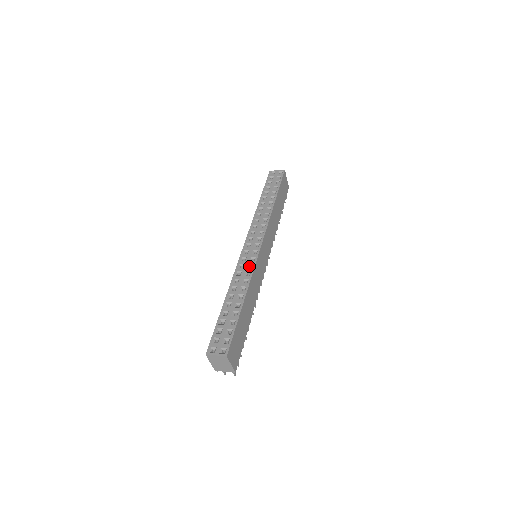
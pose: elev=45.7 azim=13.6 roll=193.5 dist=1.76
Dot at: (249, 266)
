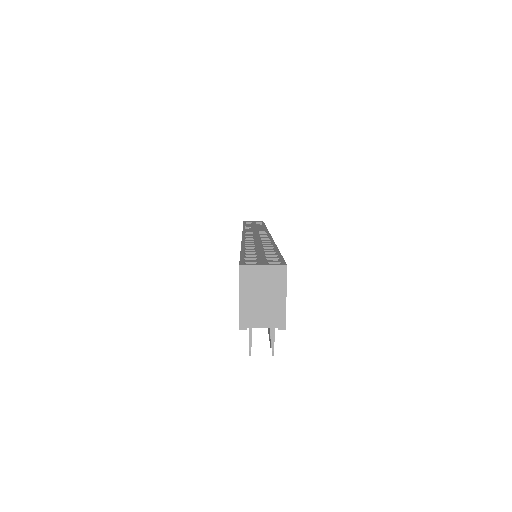
Dot at: occluded
